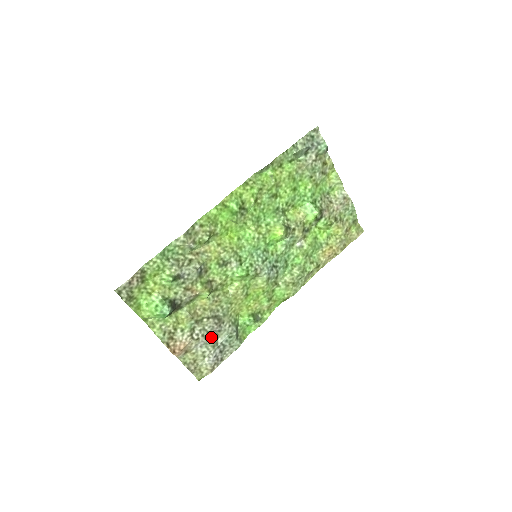
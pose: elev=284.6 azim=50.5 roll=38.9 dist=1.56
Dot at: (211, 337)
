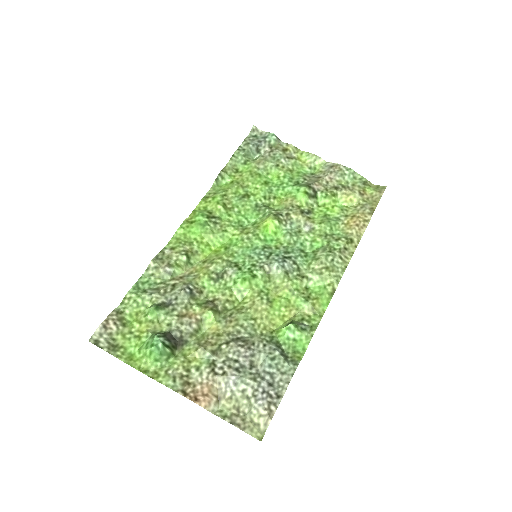
Dot at: (244, 367)
